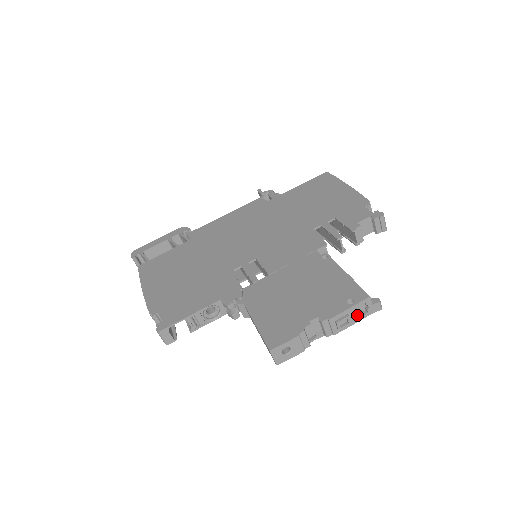
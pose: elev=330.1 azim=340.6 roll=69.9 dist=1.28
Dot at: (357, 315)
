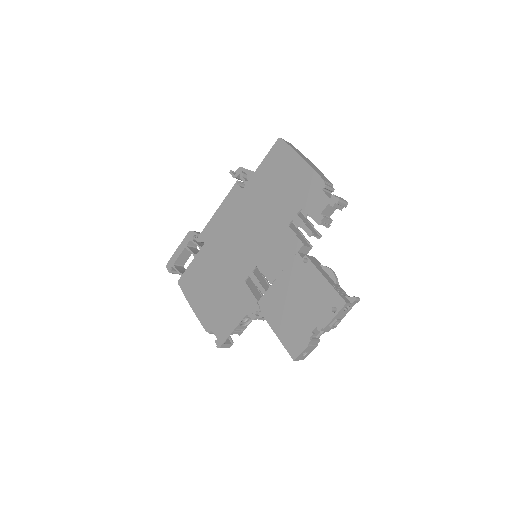
Dot at: (343, 314)
